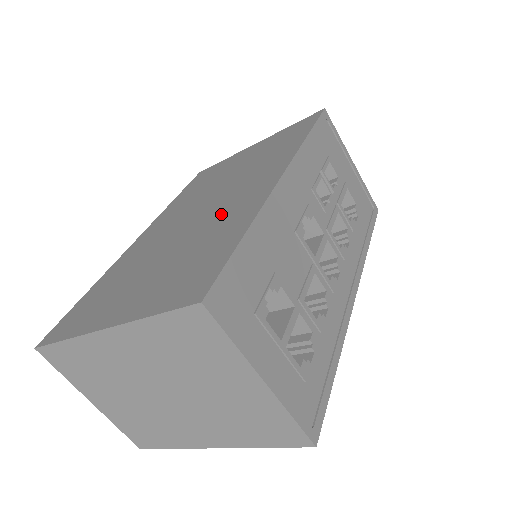
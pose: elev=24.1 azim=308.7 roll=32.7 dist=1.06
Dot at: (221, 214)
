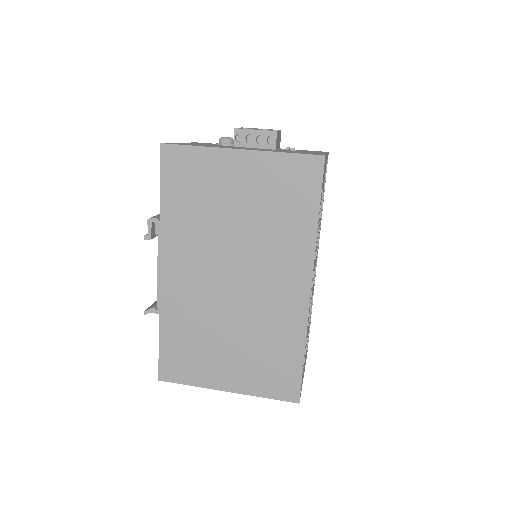
Dot at: (267, 309)
